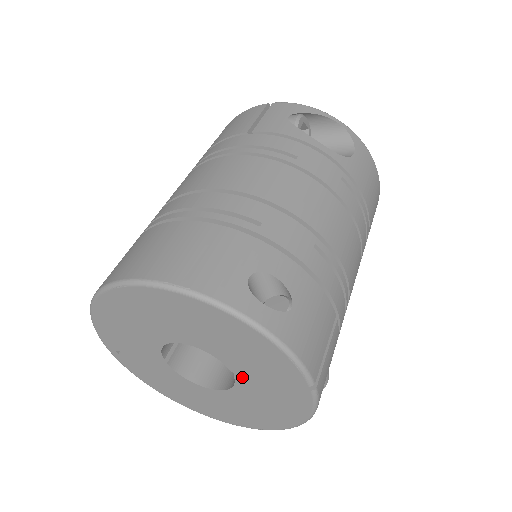
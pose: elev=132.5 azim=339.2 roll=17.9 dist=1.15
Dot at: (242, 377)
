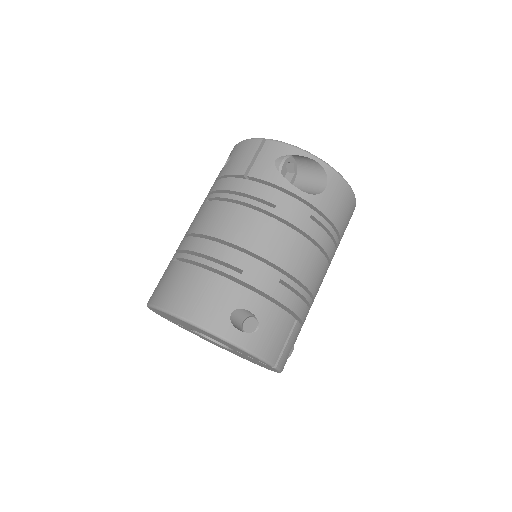
Dot at: (237, 351)
